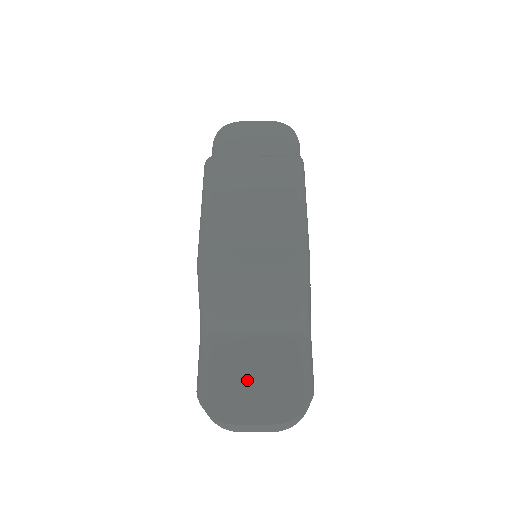
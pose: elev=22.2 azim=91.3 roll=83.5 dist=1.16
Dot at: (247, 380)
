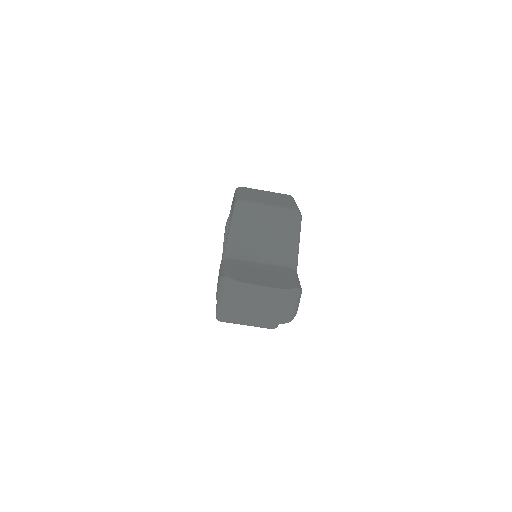
Dot at: (257, 273)
